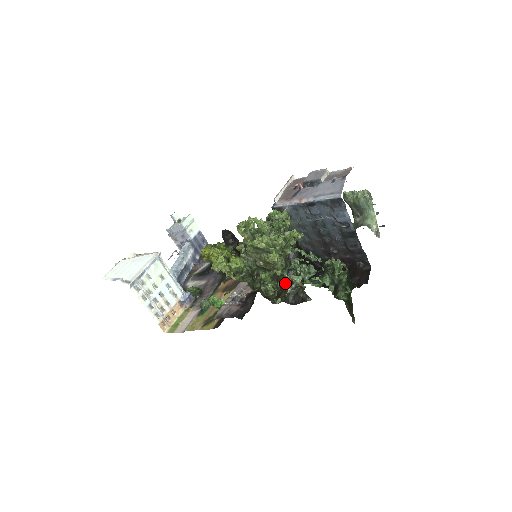
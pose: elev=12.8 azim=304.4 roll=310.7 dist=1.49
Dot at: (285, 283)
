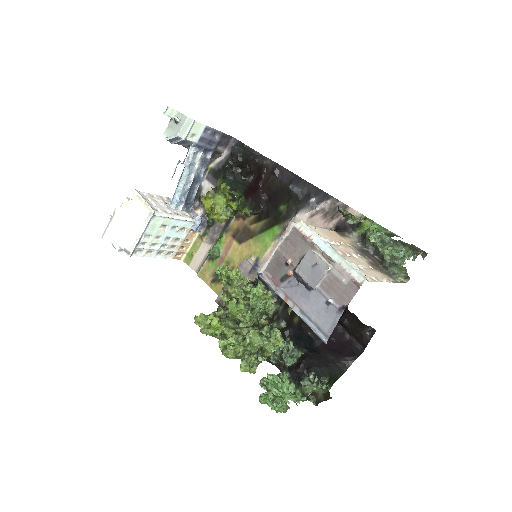
Dot at: occluded
